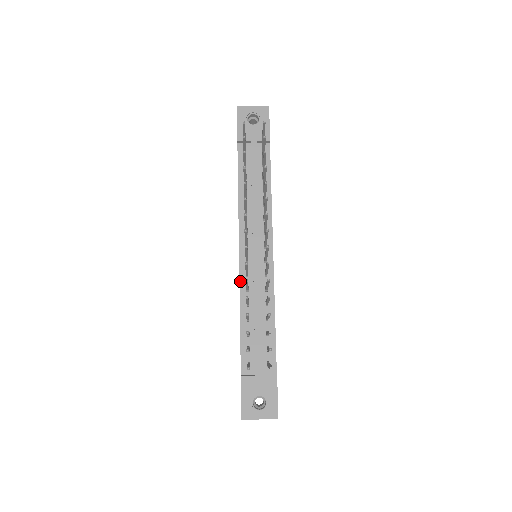
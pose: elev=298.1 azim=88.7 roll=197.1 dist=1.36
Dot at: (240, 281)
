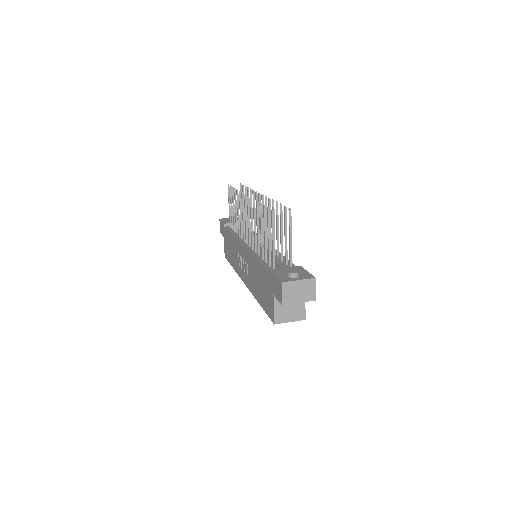
Dot at: (248, 251)
